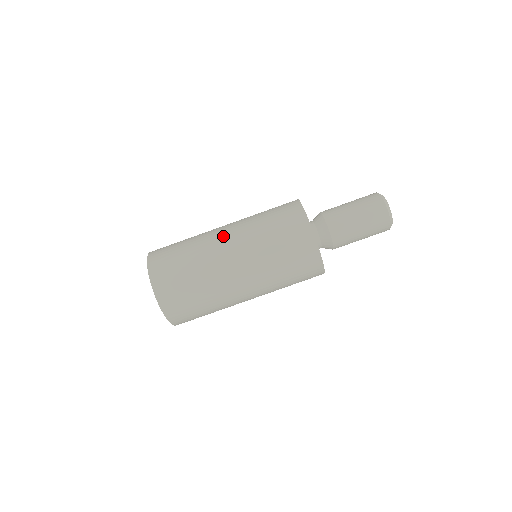
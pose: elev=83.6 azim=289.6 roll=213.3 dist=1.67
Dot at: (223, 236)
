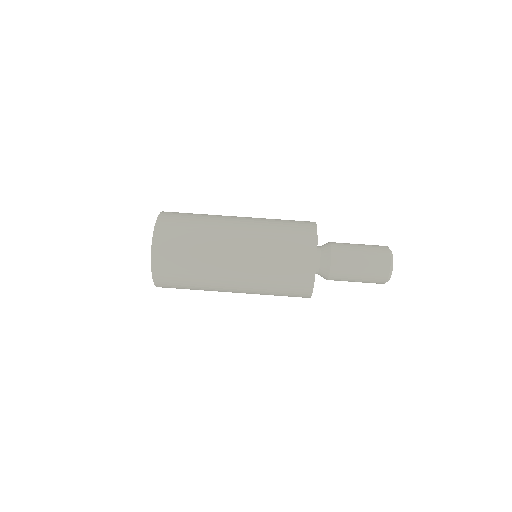
Dot at: occluded
